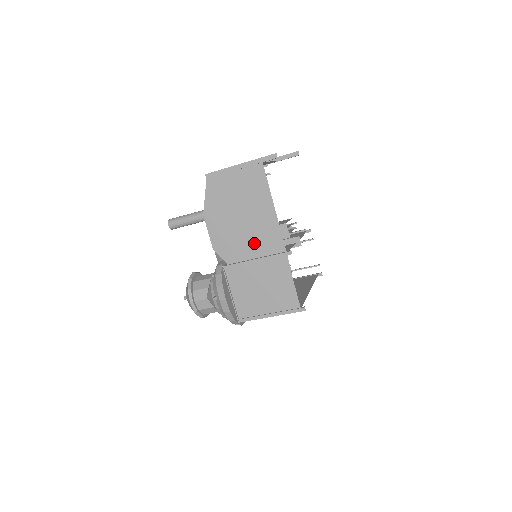
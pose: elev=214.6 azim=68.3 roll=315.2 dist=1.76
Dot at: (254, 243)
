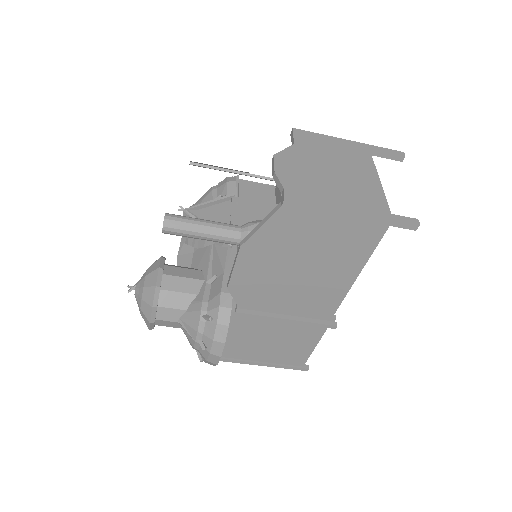
Dot at: (295, 301)
